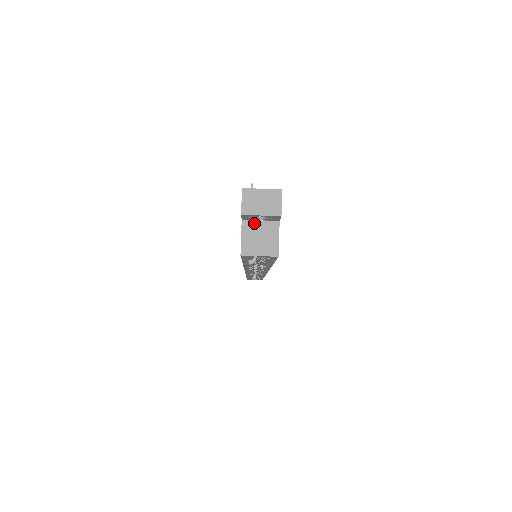
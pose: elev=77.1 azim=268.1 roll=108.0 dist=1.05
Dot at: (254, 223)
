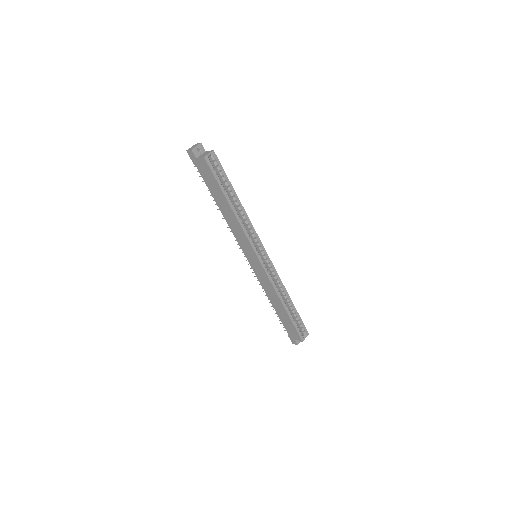
Dot at: (200, 156)
